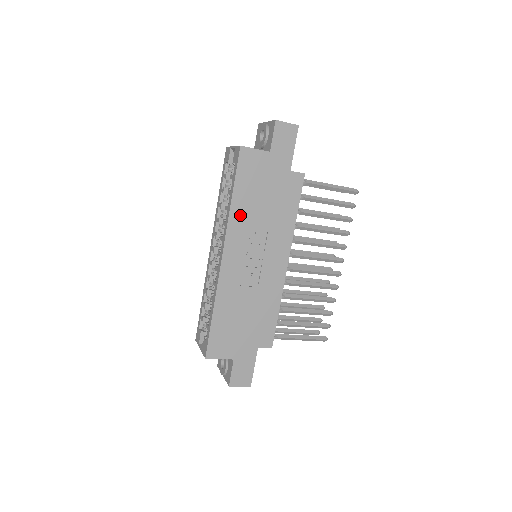
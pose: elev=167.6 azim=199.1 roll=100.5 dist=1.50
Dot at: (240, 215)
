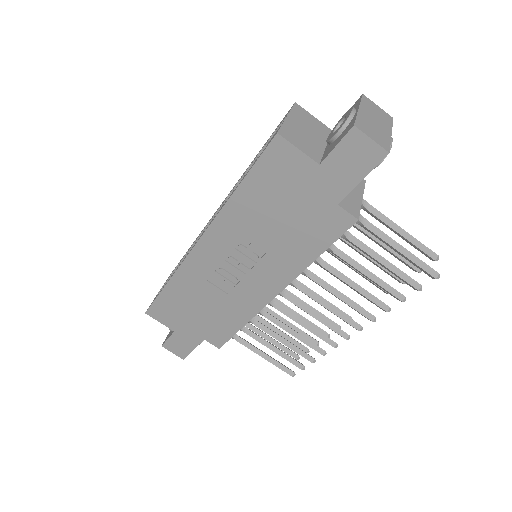
Dot at: (238, 215)
